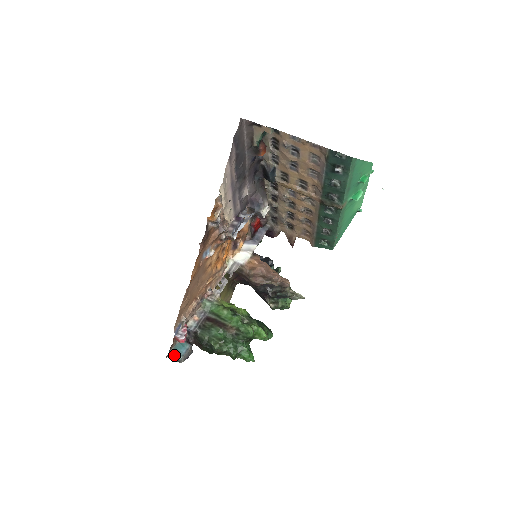
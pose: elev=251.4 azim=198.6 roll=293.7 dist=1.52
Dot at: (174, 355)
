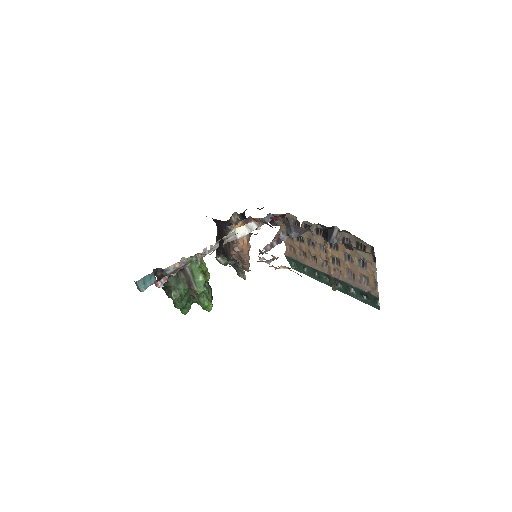
Dot at: (140, 285)
